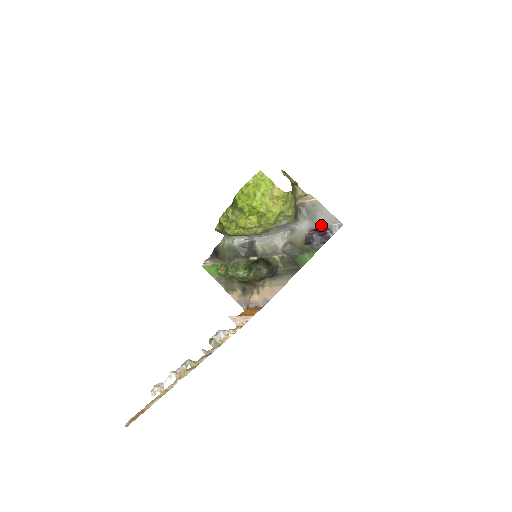
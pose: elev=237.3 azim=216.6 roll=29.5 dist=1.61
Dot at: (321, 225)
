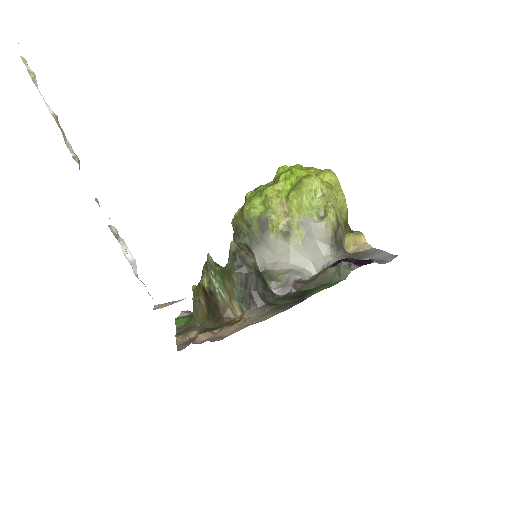
Dot at: occluded
